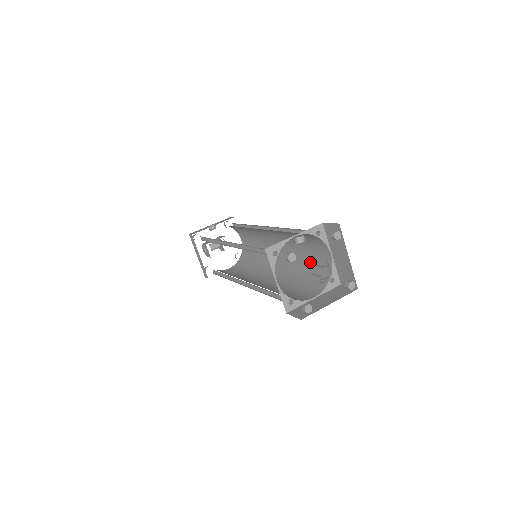
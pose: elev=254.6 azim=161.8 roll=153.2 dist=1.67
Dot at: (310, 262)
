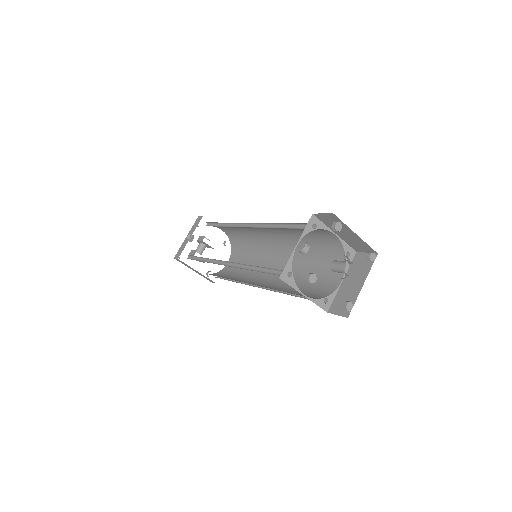
Dot at: (314, 242)
